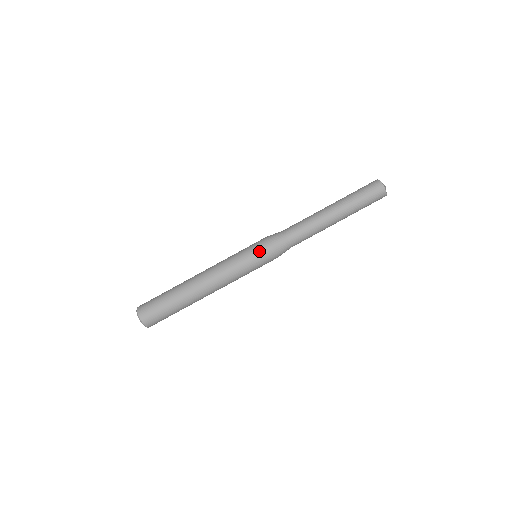
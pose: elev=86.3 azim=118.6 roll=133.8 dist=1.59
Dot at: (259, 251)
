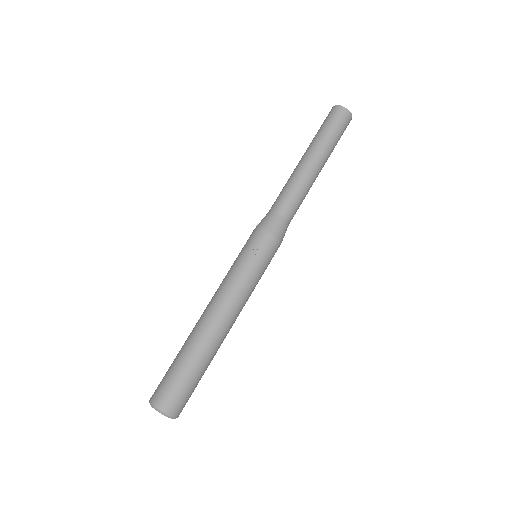
Dot at: (267, 251)
